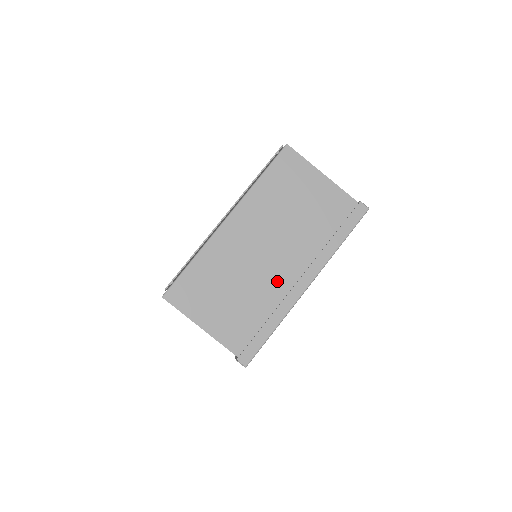
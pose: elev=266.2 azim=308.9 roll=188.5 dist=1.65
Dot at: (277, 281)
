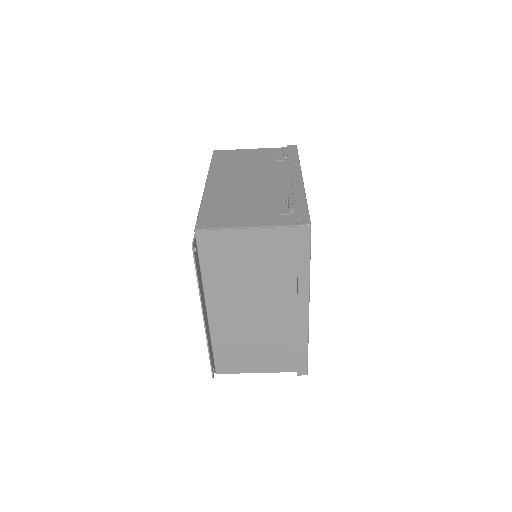
Dot at: (282, 320)
